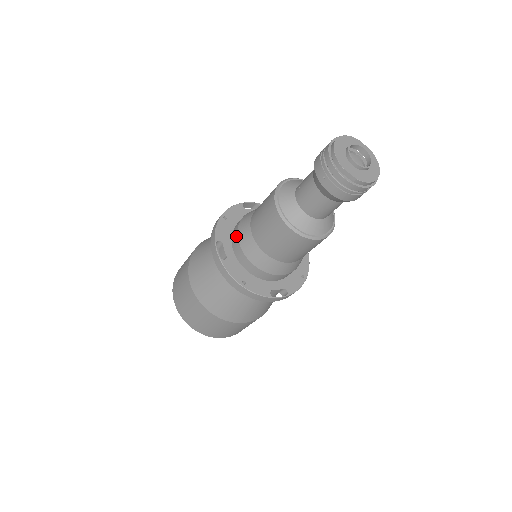
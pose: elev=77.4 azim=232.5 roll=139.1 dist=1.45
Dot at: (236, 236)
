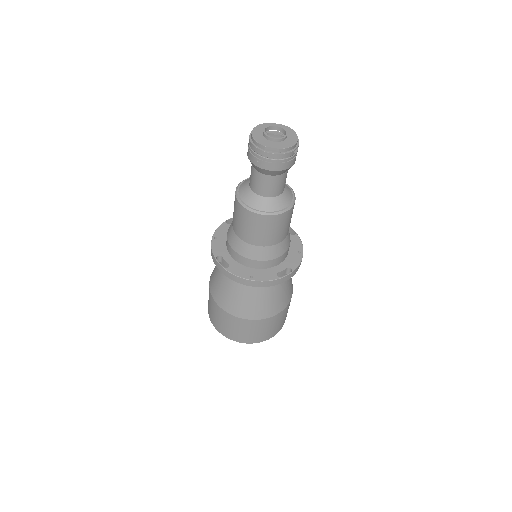
Dot at: (229, 246)
